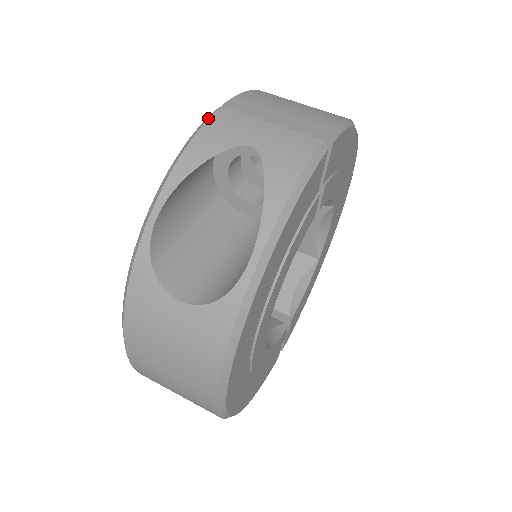
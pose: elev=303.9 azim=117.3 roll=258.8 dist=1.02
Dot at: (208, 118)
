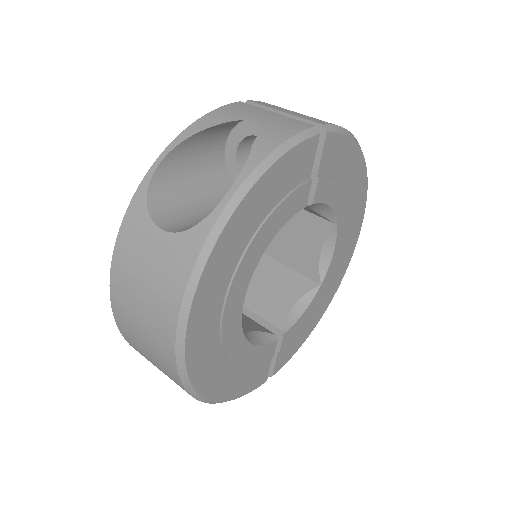
Dot at: occluded
